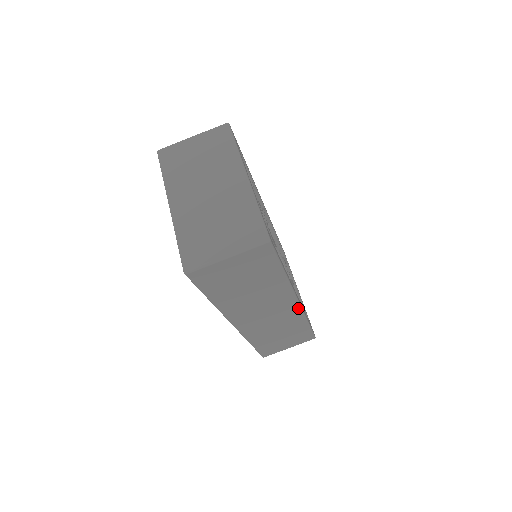
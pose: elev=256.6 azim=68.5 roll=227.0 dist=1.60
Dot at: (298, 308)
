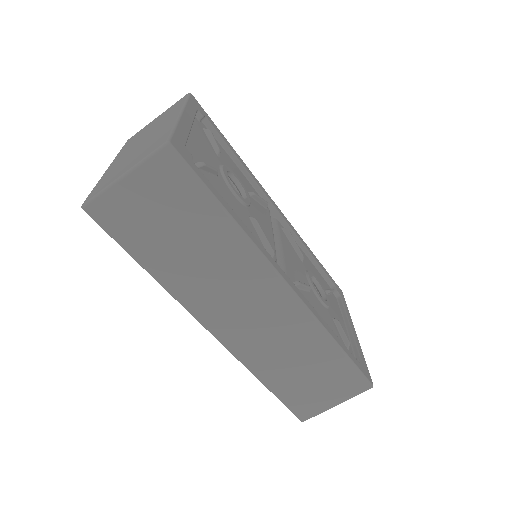
Dot at: (298, 304)
